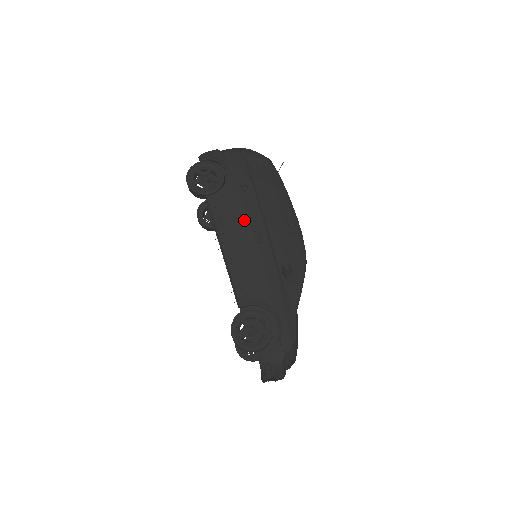
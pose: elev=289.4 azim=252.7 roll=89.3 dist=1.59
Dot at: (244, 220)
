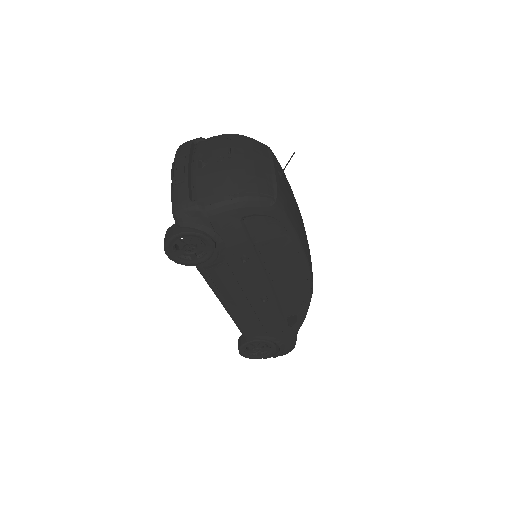
Dot at: (245, 287)
